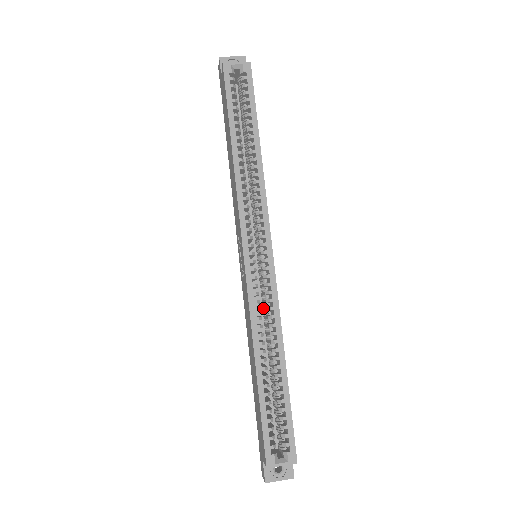
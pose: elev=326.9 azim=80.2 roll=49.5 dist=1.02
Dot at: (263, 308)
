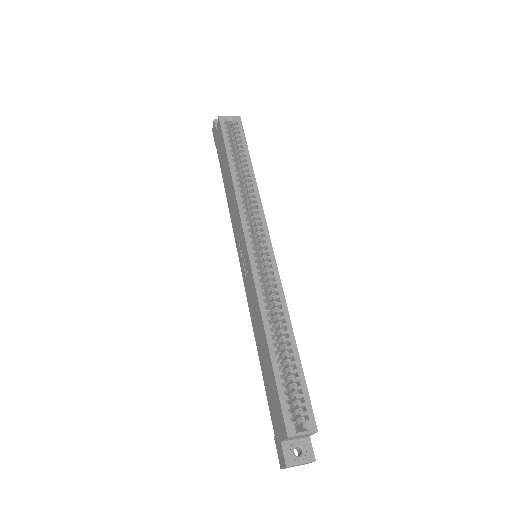
Dot at: occluded
